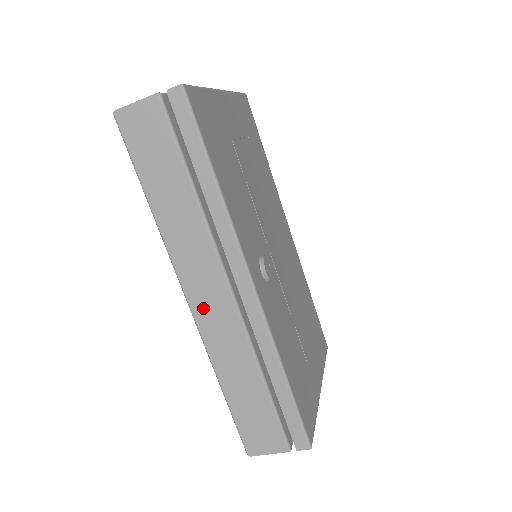
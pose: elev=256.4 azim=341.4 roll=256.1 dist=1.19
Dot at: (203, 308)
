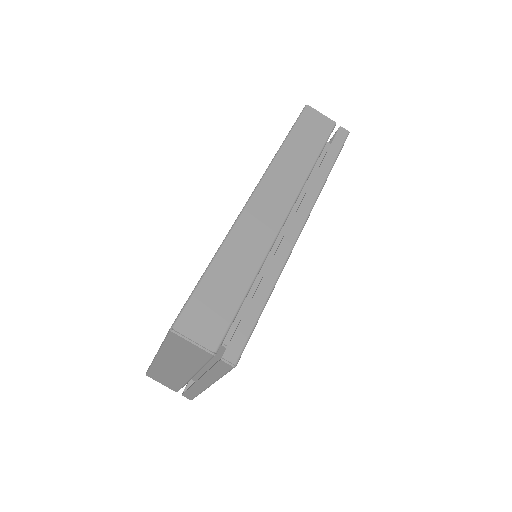
Dot at: (259, 207)
